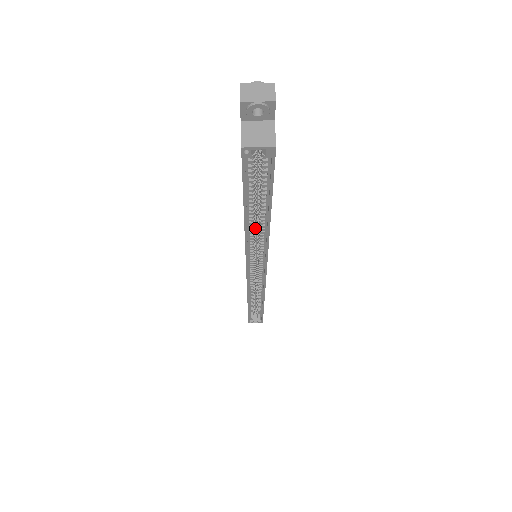
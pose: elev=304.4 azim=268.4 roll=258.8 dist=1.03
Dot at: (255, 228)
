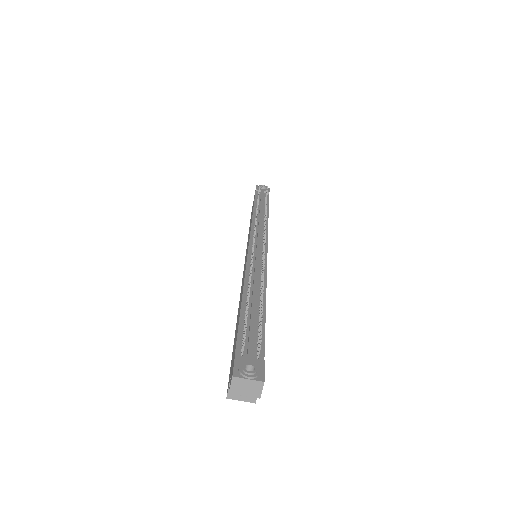
Dot at: occluded
